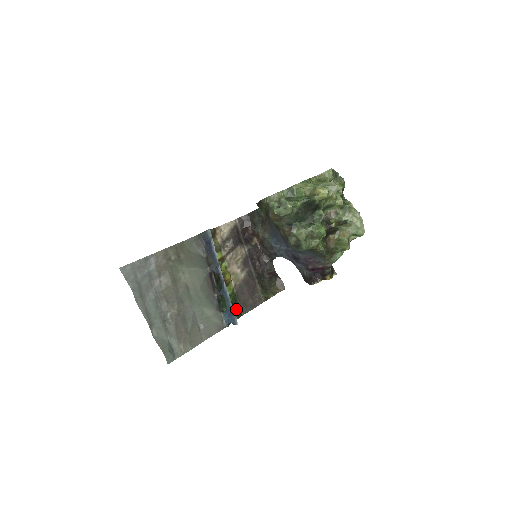
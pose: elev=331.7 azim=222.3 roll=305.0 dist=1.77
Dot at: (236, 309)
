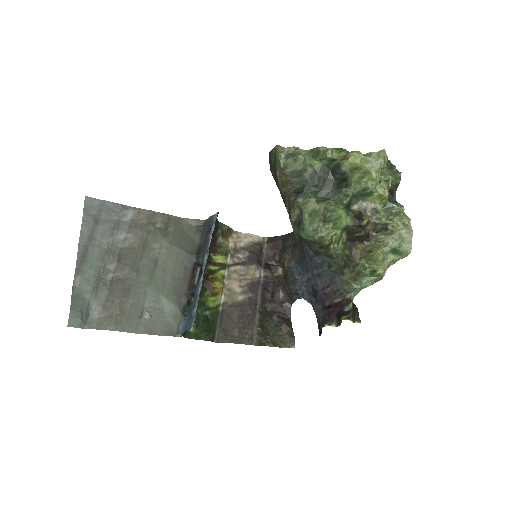
Dot at: (209, 328)
